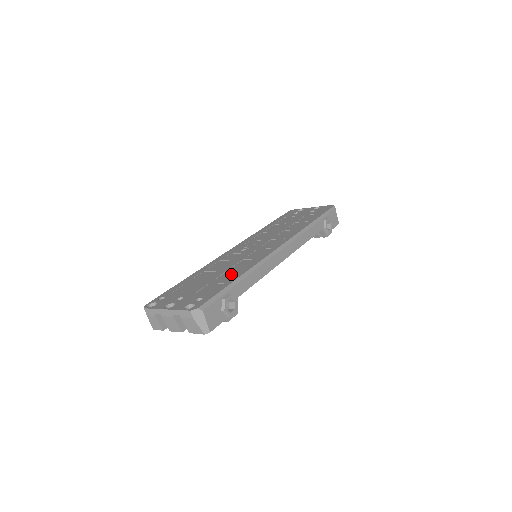
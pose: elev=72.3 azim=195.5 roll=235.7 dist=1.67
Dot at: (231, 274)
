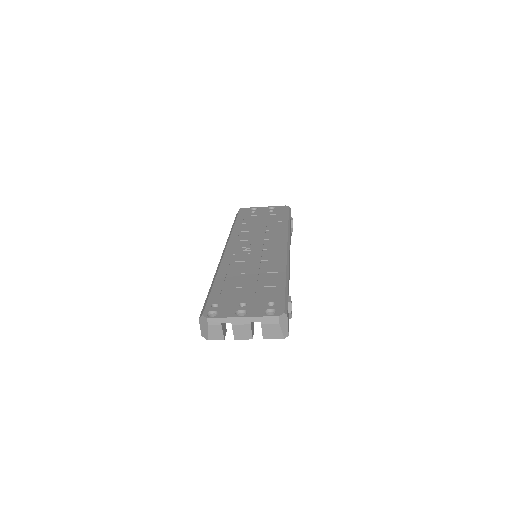
Dot at: (270, 276)
